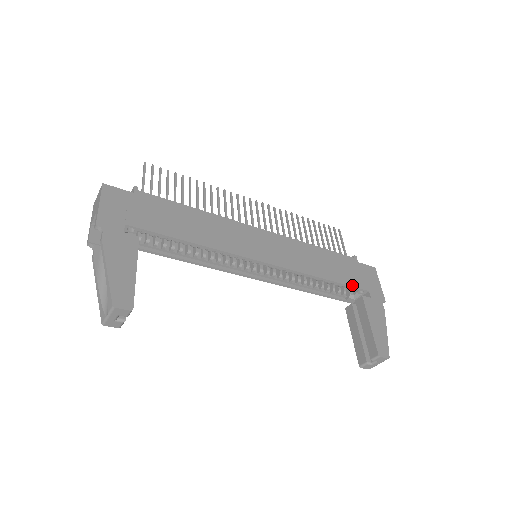
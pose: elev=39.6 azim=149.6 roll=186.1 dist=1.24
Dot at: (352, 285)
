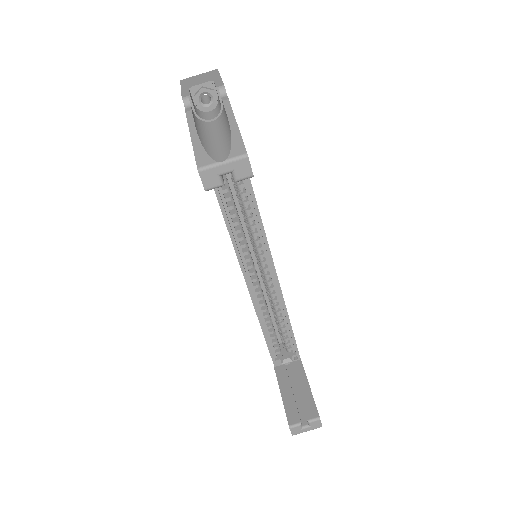
Dot at: occluded
